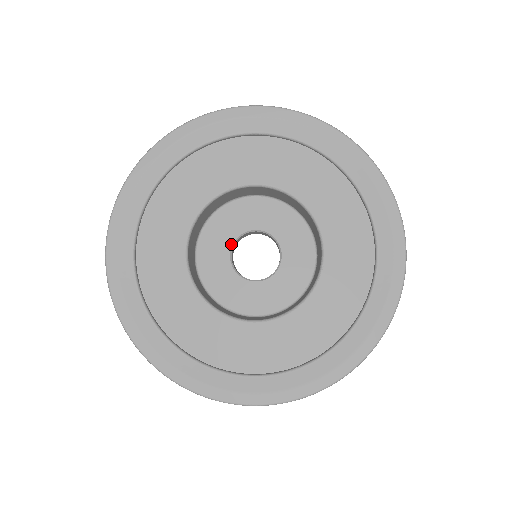
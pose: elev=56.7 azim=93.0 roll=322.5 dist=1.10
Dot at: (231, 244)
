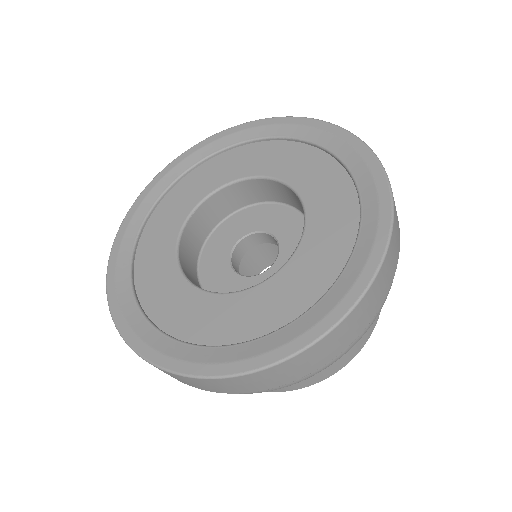
Dot at: (230, 251)
